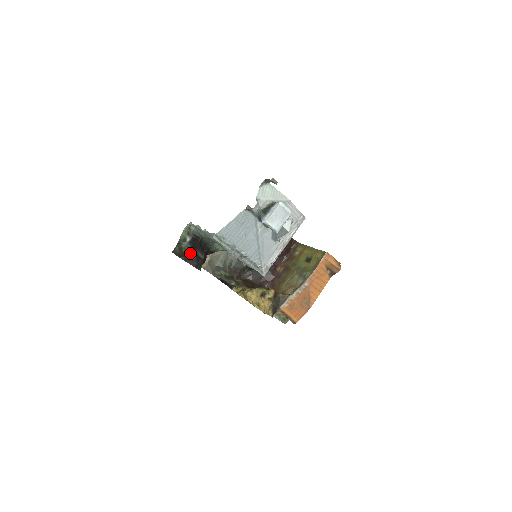
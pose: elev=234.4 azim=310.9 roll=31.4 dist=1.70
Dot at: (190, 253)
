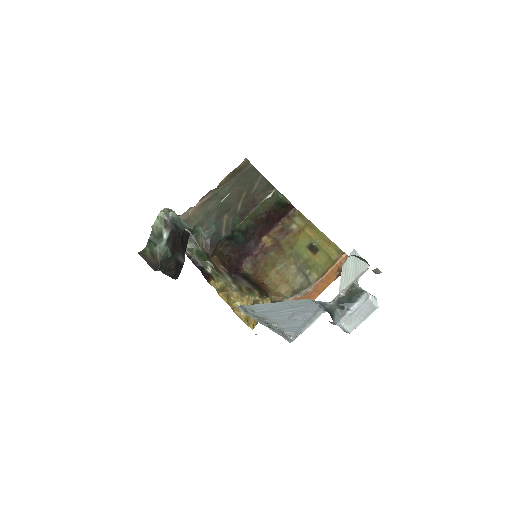
Dot at: (168, 261)
